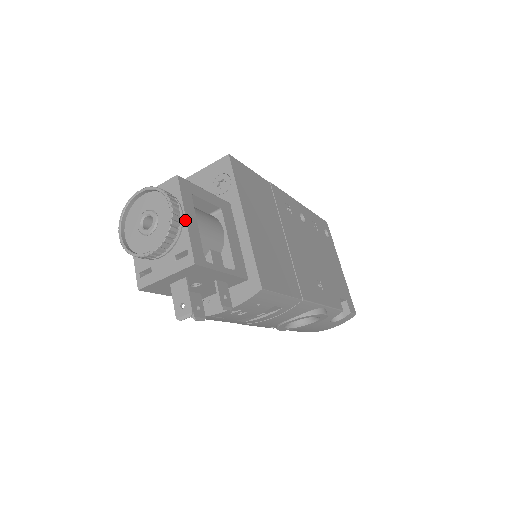
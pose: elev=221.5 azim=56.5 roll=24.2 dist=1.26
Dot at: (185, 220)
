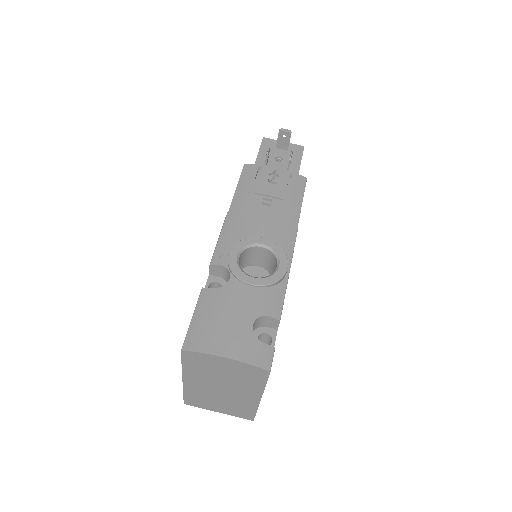
Dot at: occluded
